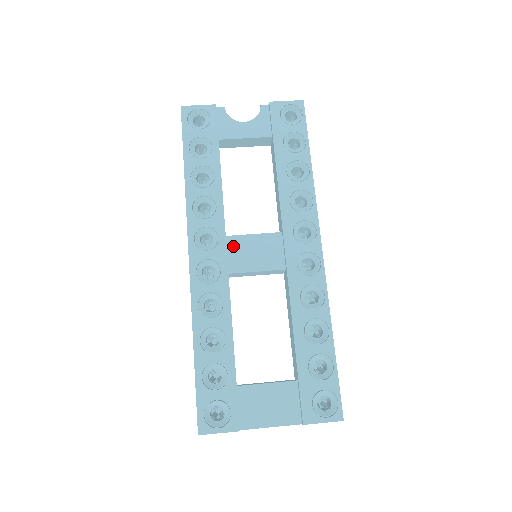
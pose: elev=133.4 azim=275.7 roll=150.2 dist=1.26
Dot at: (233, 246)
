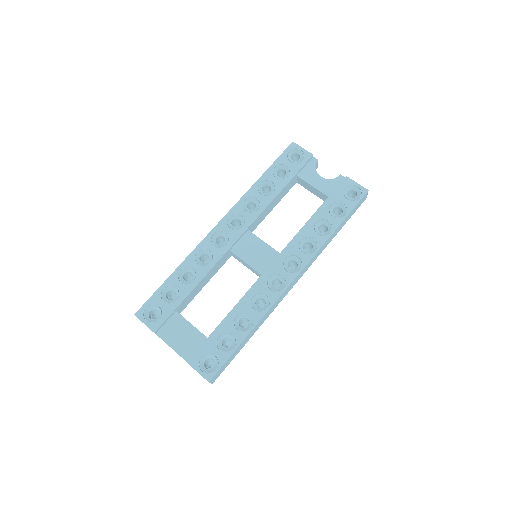
Dot at: (247, 238)
